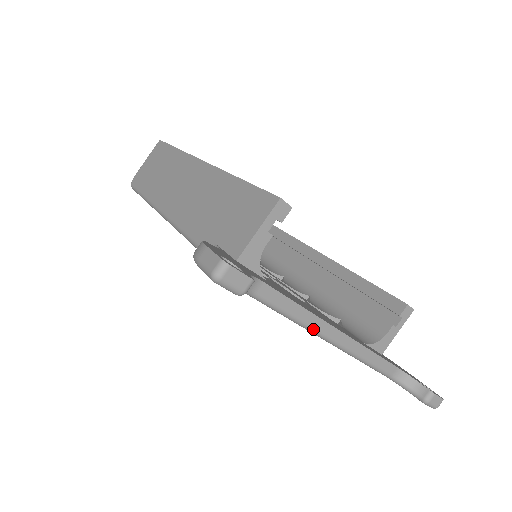
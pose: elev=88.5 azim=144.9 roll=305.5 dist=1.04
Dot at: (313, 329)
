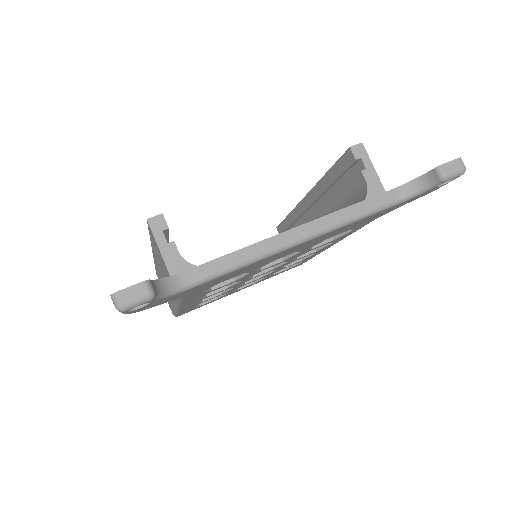
Dot at: (270, 251)
